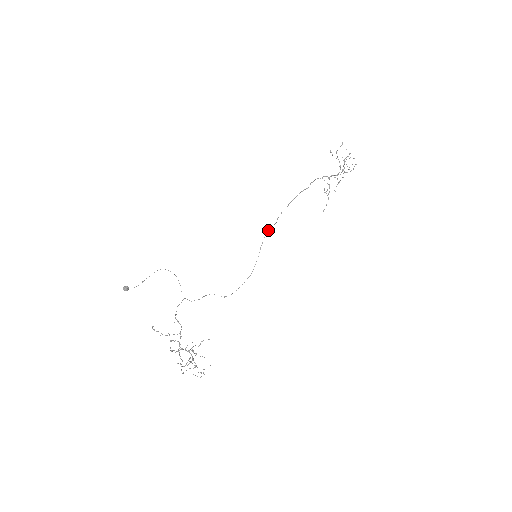
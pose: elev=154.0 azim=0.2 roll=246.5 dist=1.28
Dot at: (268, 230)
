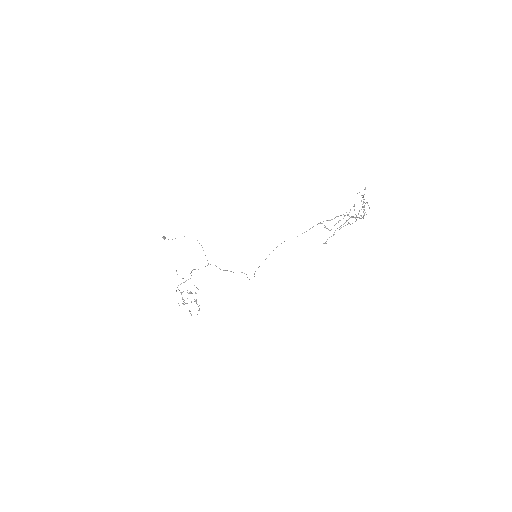
Dot at: occluded
